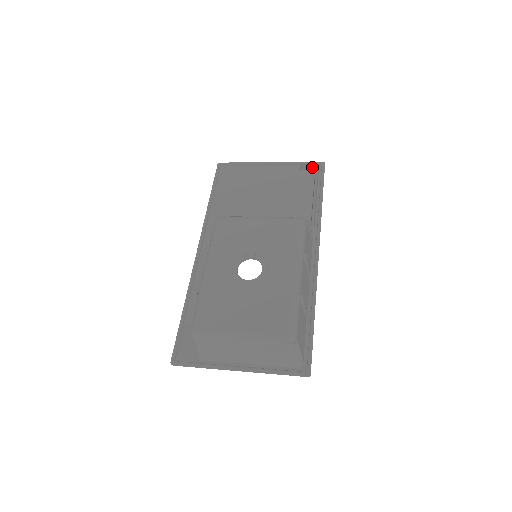
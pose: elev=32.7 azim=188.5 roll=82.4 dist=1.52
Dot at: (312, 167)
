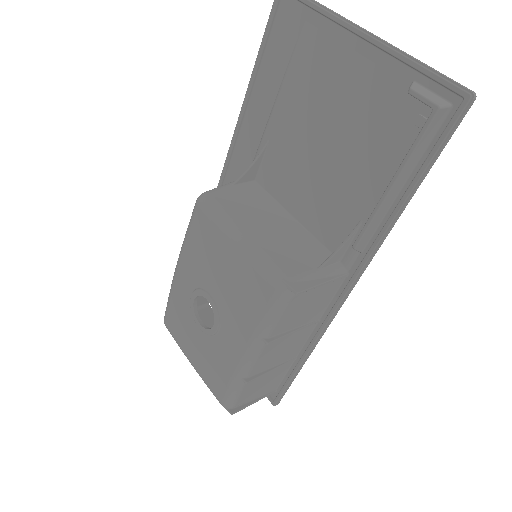
Dot at: (430, 104)
